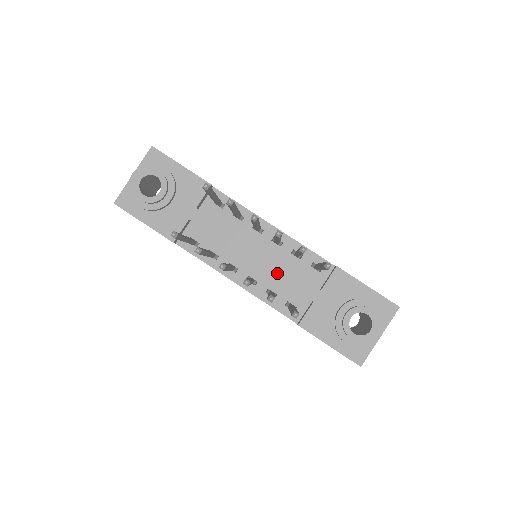
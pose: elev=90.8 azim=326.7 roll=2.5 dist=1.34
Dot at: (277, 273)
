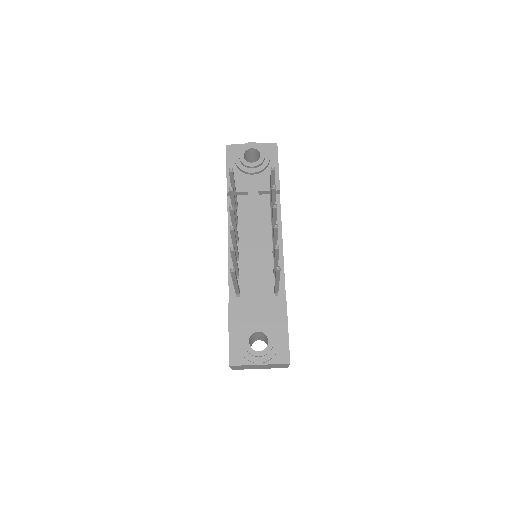
Dot at: (253, 266)
